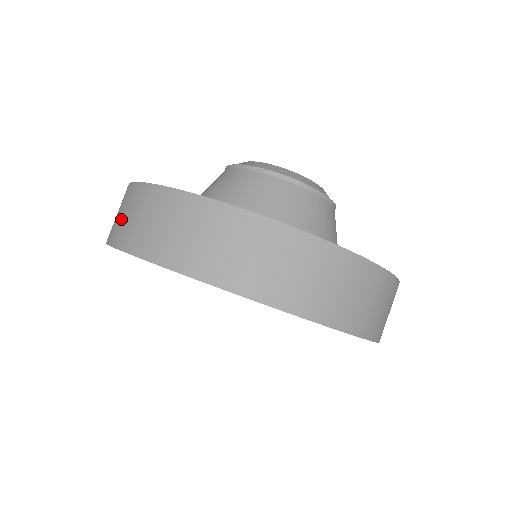
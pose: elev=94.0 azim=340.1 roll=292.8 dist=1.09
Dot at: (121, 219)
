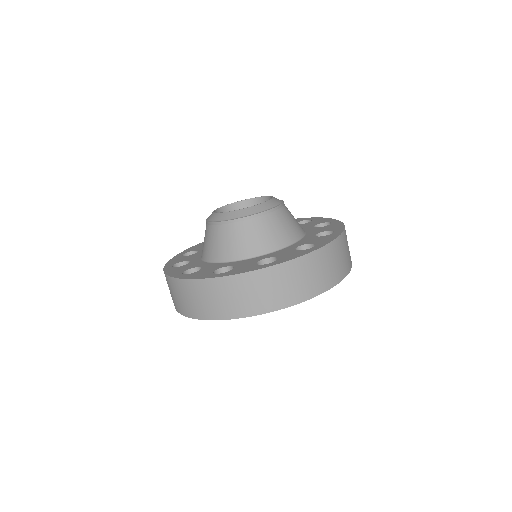
Dot at: occluded
